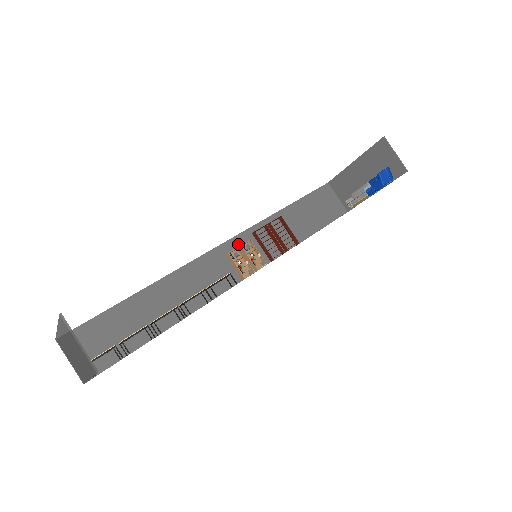
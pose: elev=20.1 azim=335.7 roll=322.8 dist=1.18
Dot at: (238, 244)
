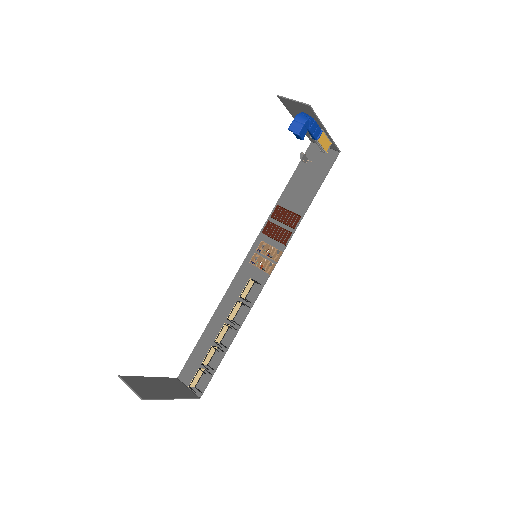
Dot at: (257, 250)
